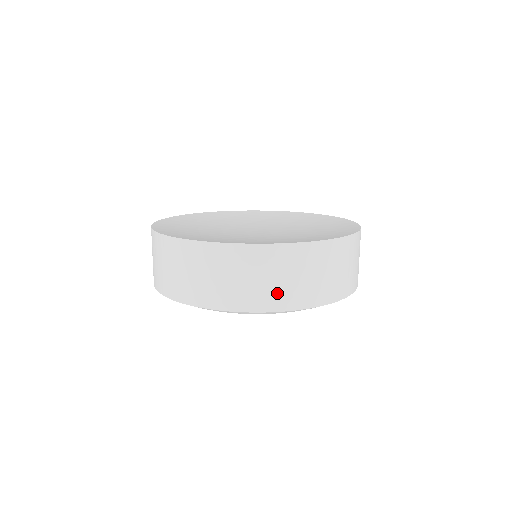
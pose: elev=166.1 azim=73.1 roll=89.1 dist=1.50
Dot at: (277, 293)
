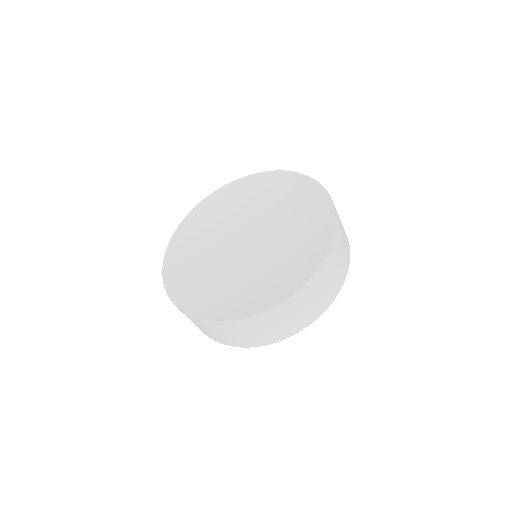
Dot at: (236, 340)
